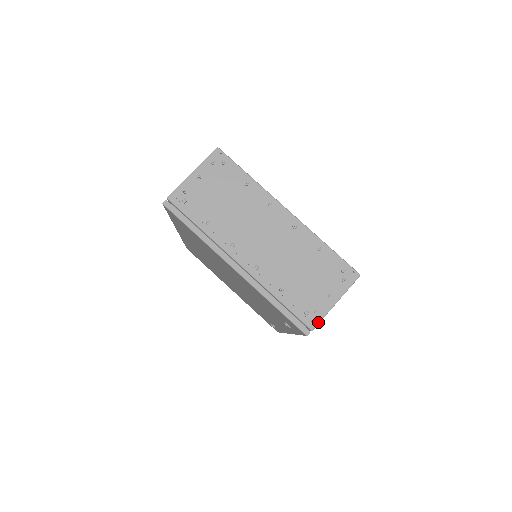
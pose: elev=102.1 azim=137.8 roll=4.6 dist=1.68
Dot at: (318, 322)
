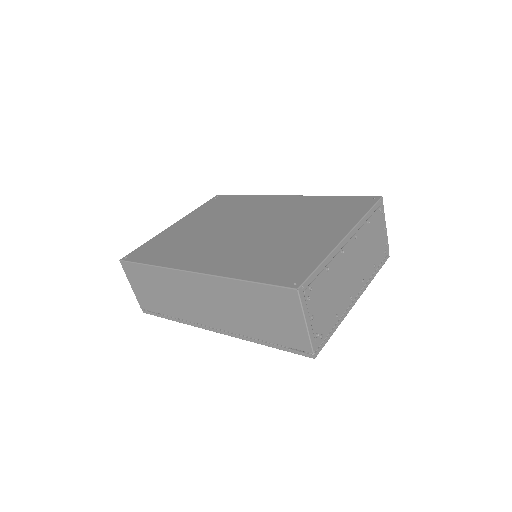
Dot at: (388, 245)
